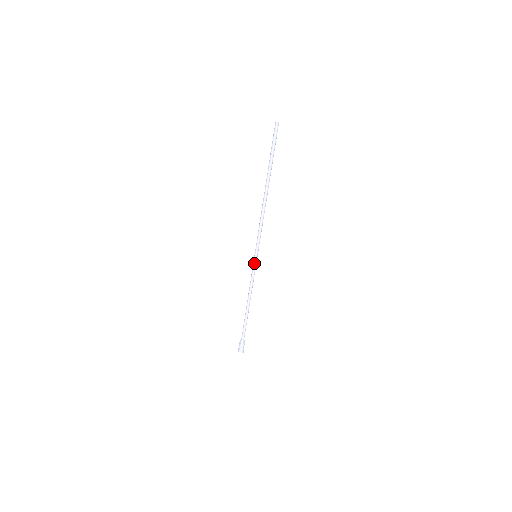
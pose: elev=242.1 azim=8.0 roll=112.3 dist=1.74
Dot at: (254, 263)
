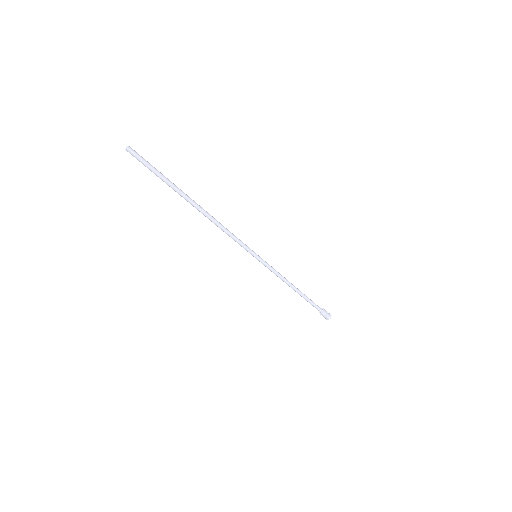
Dot at: occluded
